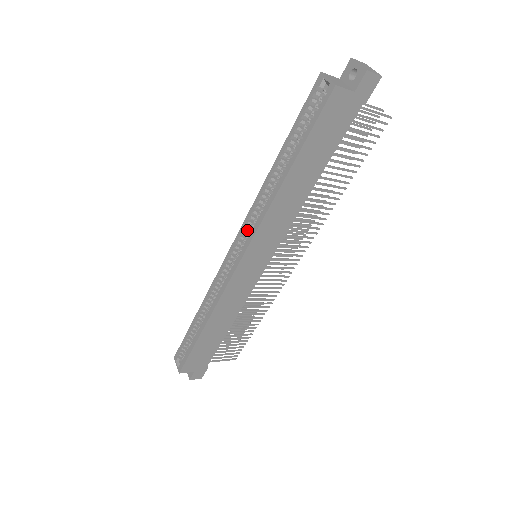
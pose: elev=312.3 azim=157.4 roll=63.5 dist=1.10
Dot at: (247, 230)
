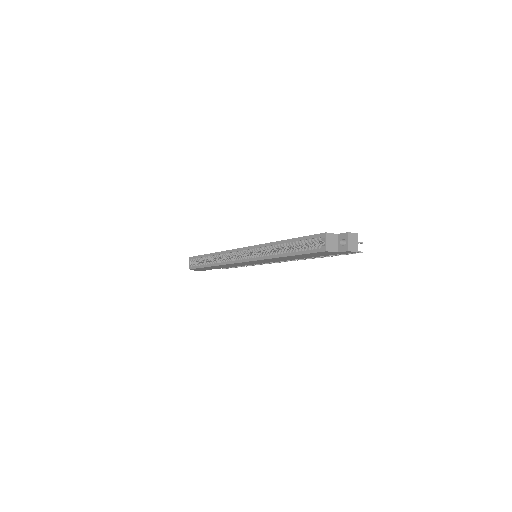
Dot at: (255, 249)
